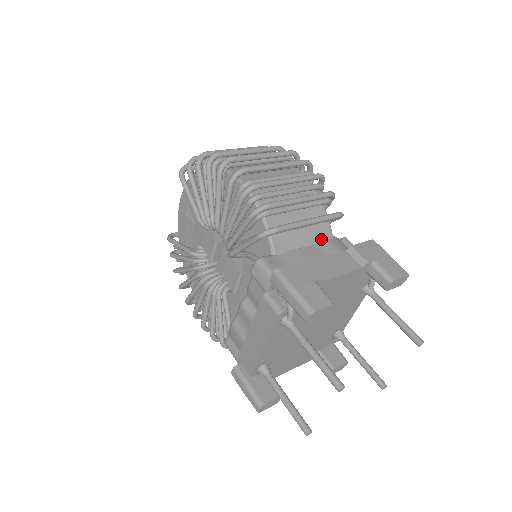
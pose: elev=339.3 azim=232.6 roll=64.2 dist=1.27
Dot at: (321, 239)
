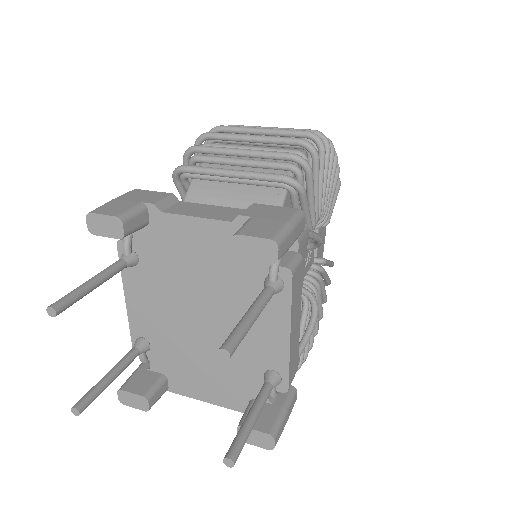
Dot at: occluded
